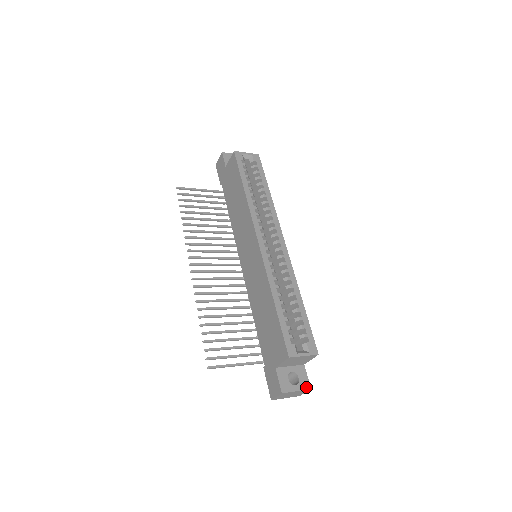
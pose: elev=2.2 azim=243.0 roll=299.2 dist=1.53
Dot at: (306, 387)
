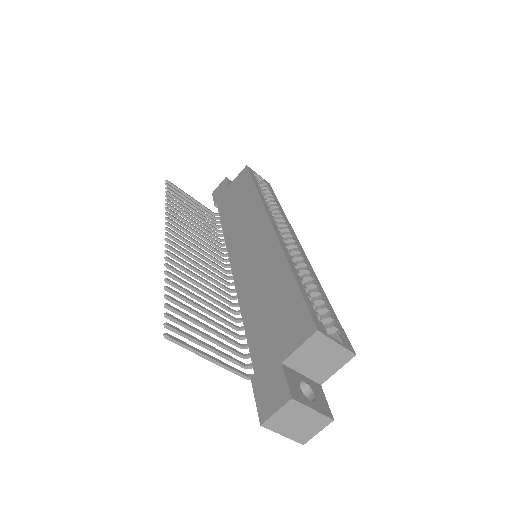
Dot at: (326, 413)
